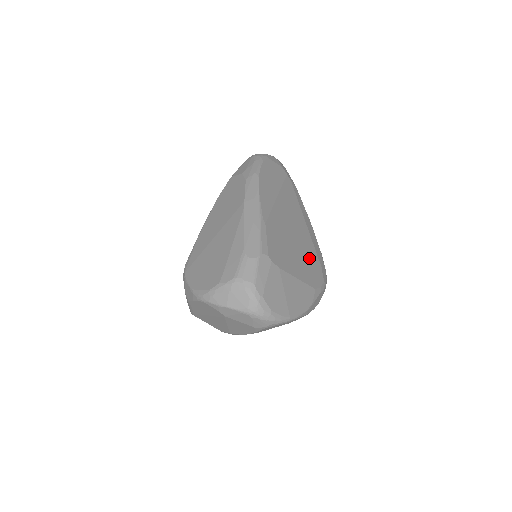
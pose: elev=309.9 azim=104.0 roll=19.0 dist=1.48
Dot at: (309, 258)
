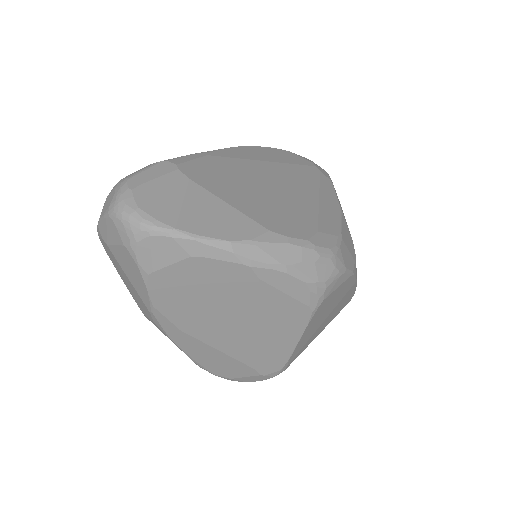
Dot at: (289, 212)
